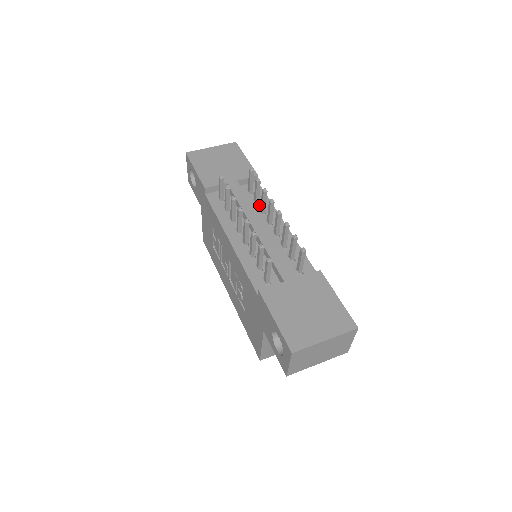
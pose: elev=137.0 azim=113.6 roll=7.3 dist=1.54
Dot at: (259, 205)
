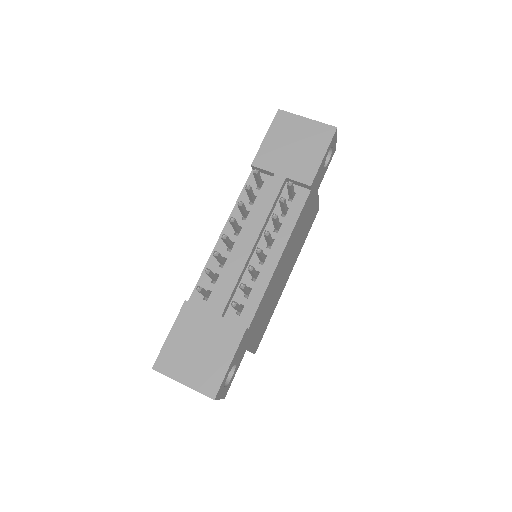
Dot at: (282, 218)
